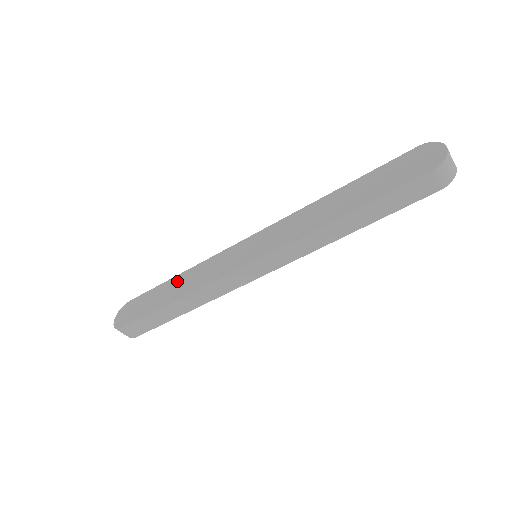
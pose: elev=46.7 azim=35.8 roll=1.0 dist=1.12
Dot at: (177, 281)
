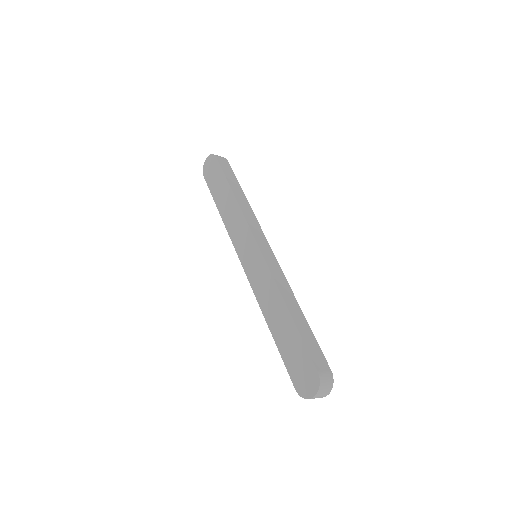
Dot at: (229, 198)
